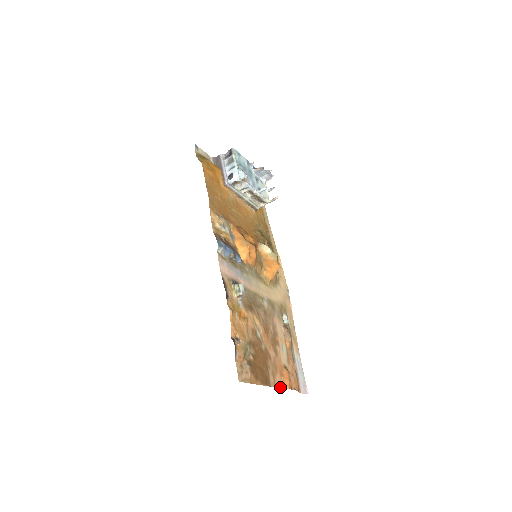
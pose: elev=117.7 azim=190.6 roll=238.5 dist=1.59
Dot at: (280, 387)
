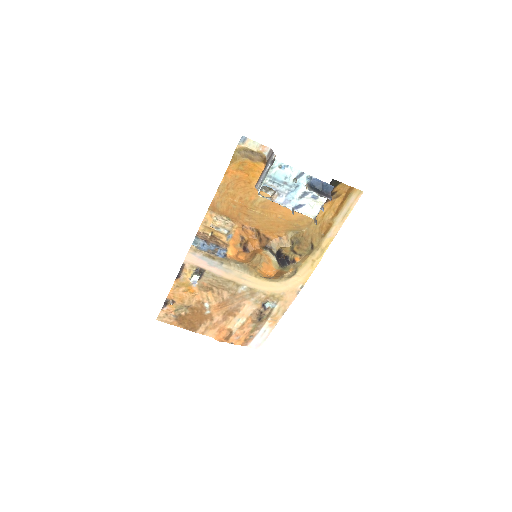
Dot at: (210, 336)
